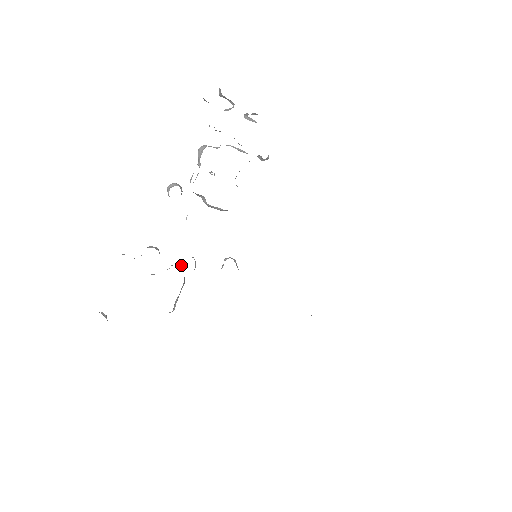
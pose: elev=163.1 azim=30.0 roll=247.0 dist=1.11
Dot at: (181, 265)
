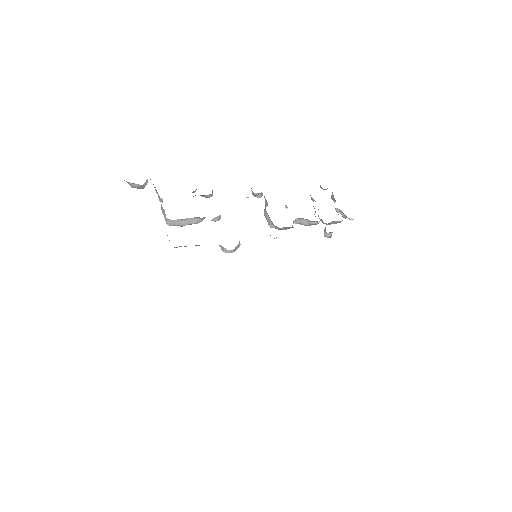
Dot at: occluded
